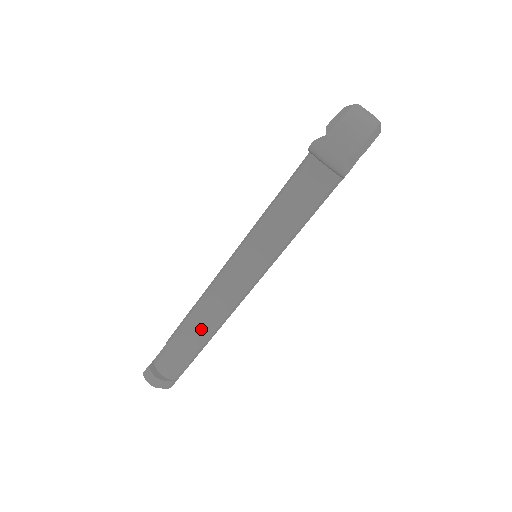
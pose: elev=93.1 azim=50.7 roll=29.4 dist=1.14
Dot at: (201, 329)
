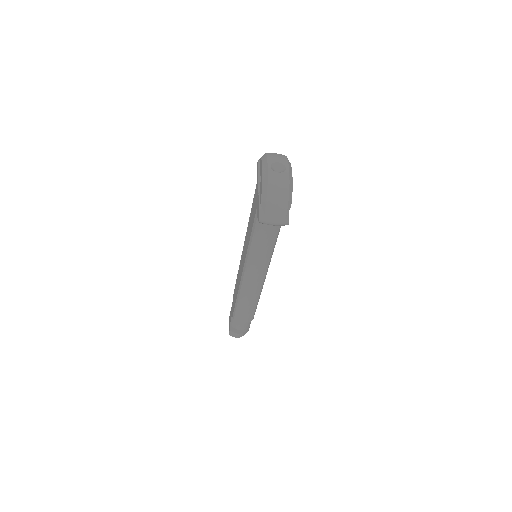
Dot at: (249, 306)
